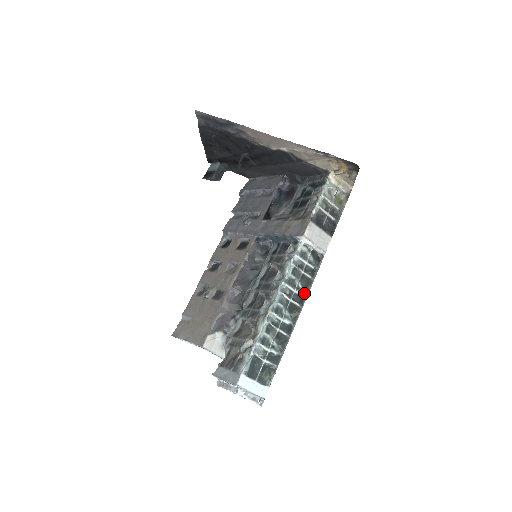
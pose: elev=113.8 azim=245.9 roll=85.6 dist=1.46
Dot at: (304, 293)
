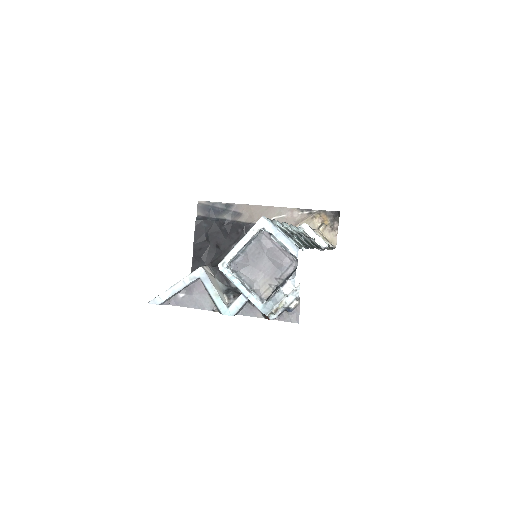
Dot at: (316, 248)
